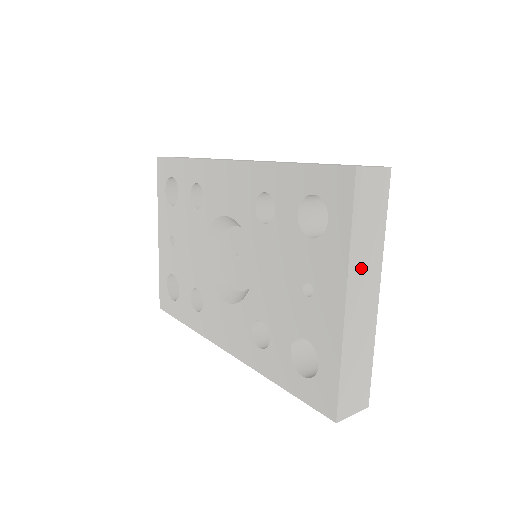
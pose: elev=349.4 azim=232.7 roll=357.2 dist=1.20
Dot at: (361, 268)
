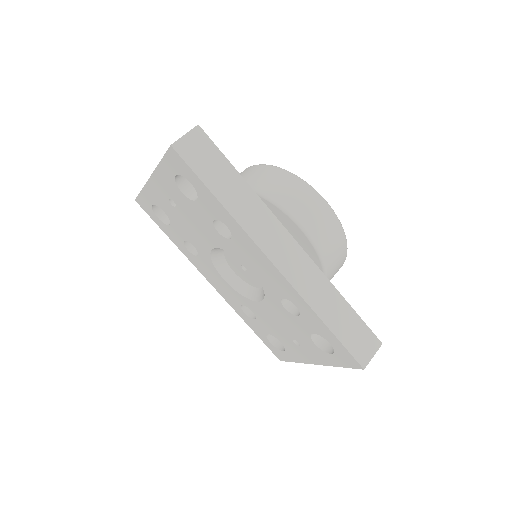
Dot at: occluded
